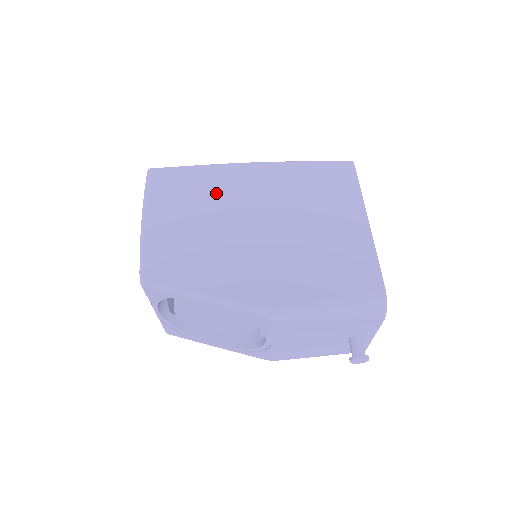
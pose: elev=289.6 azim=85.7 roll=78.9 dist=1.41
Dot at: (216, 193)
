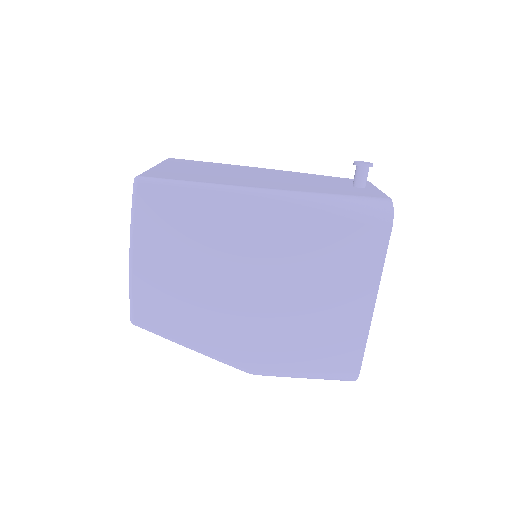
Dot at: (216, 235)
